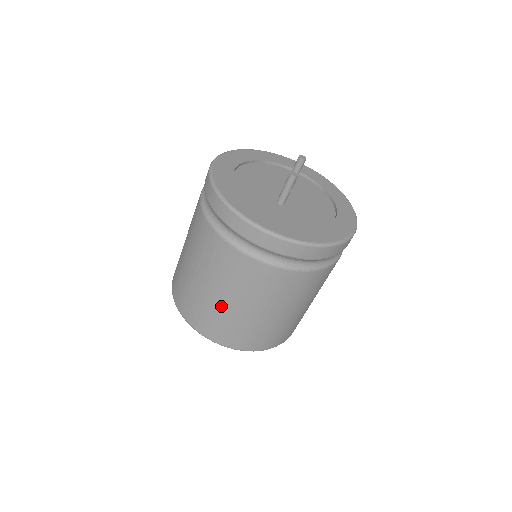
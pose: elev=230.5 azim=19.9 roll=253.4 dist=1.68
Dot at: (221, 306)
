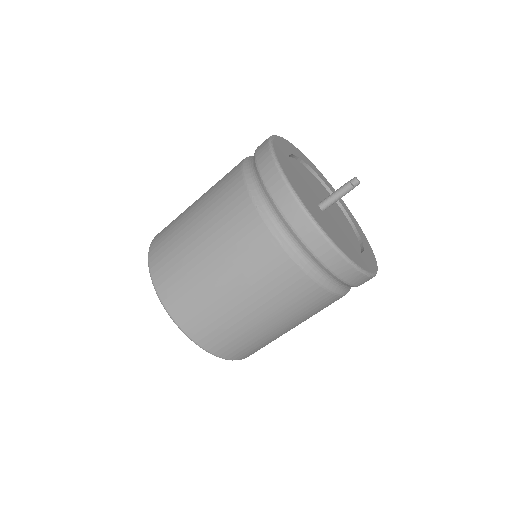
Dot at: (207, 279)
